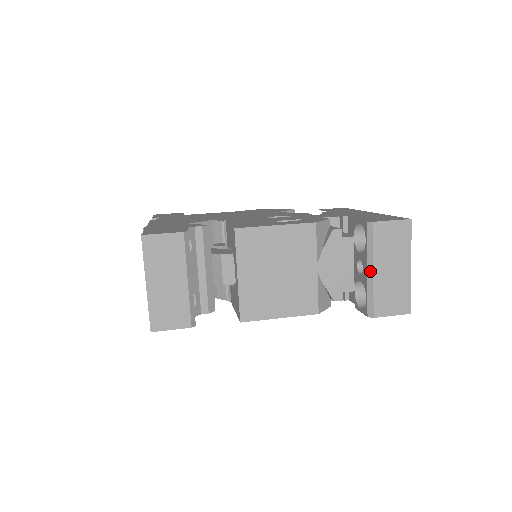
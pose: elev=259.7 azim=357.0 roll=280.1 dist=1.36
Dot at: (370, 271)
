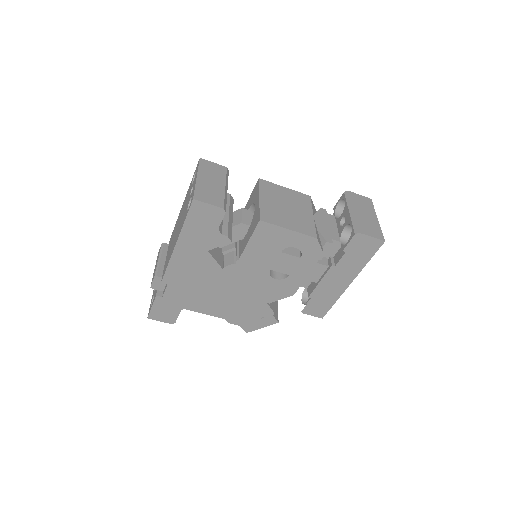
Dot at: (351, 211)
